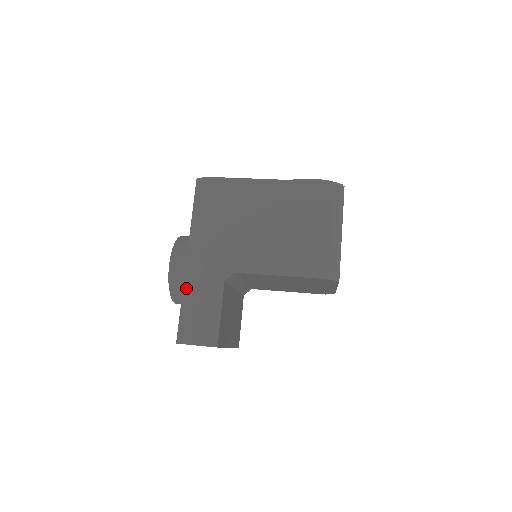
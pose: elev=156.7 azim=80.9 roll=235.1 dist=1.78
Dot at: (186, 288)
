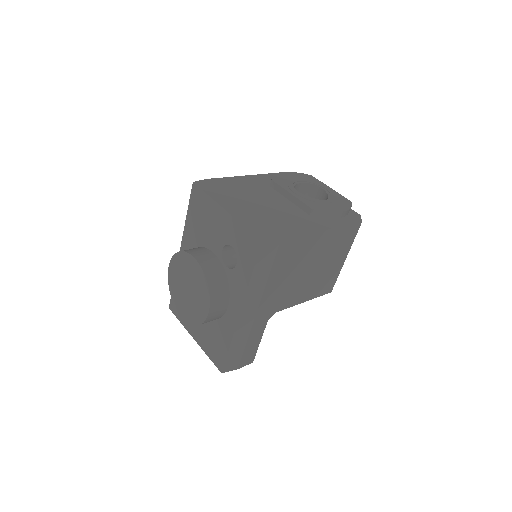
Dot at: (236, 337)
